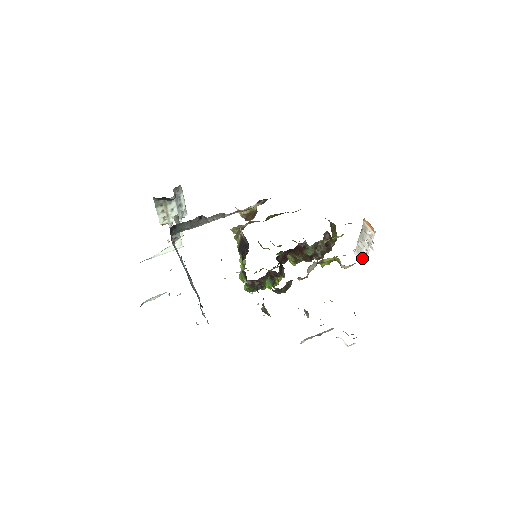
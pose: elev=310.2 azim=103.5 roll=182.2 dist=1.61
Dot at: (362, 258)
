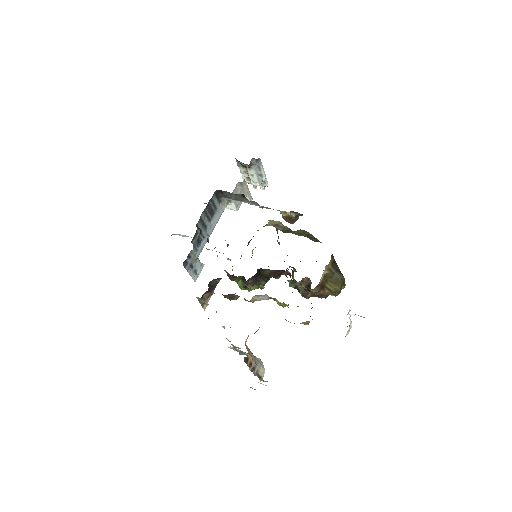
Dot at: (351, 327)
